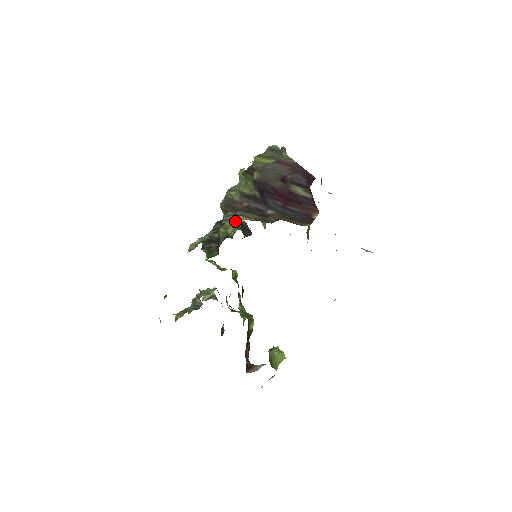
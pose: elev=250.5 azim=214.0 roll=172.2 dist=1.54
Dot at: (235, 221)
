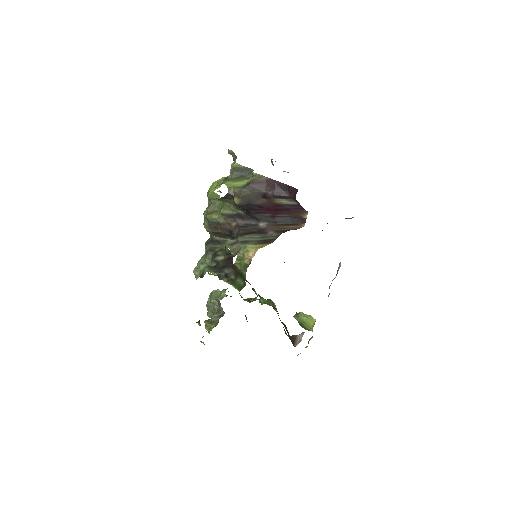
Dot at: (248, 252)
